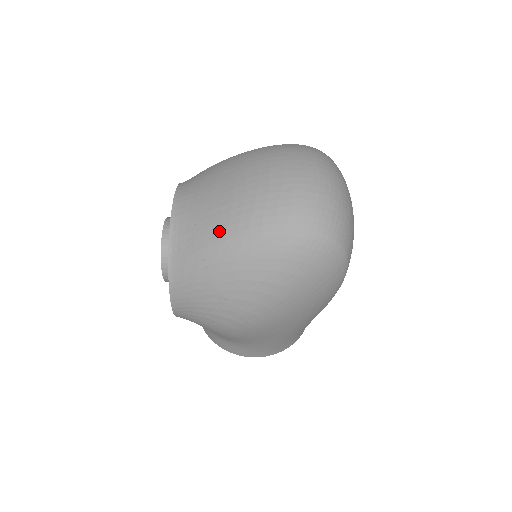
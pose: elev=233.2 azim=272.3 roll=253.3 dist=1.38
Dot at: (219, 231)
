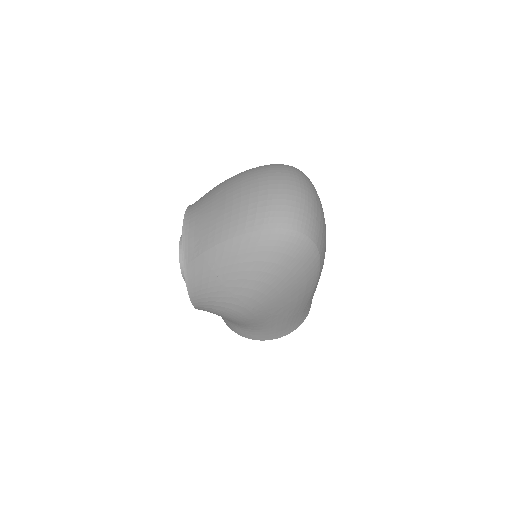
Dot at: (216, 236)
